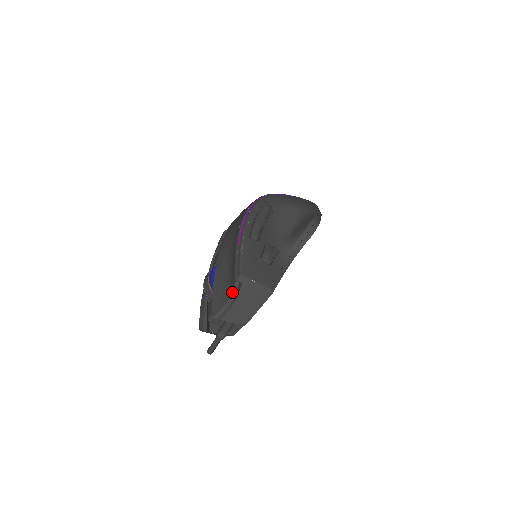
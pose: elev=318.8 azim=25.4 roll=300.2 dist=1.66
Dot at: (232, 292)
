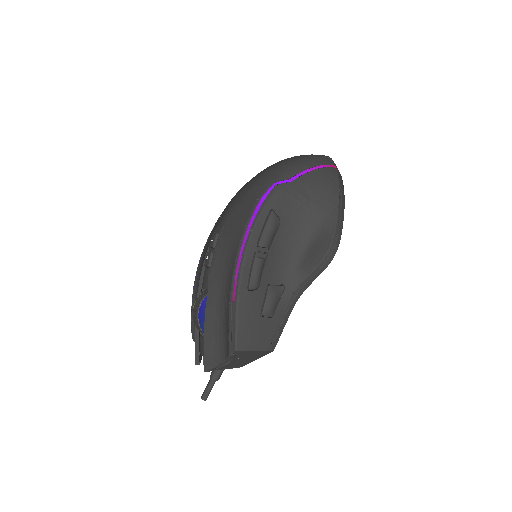
Dot at: (226, 359)
